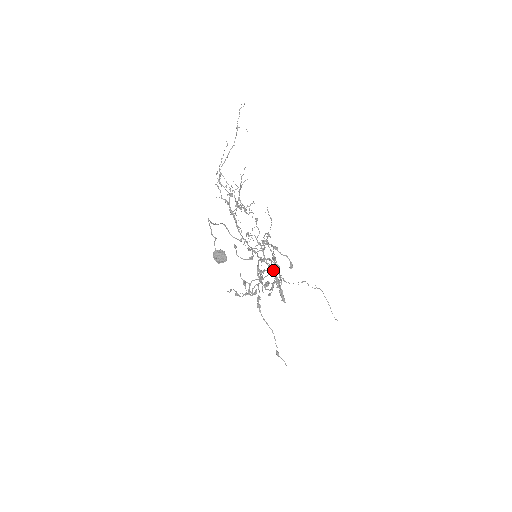
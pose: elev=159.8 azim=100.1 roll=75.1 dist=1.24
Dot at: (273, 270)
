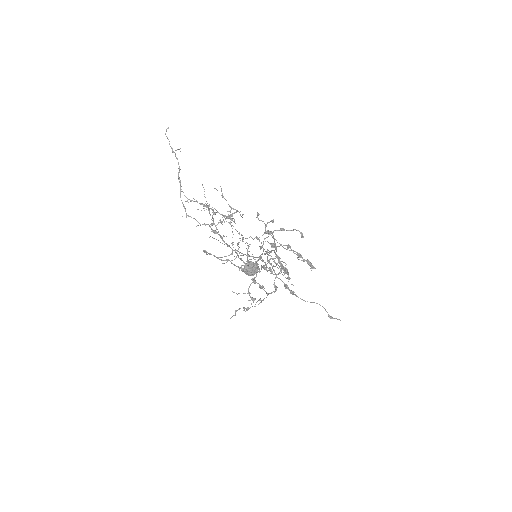
Dot at: occluded
